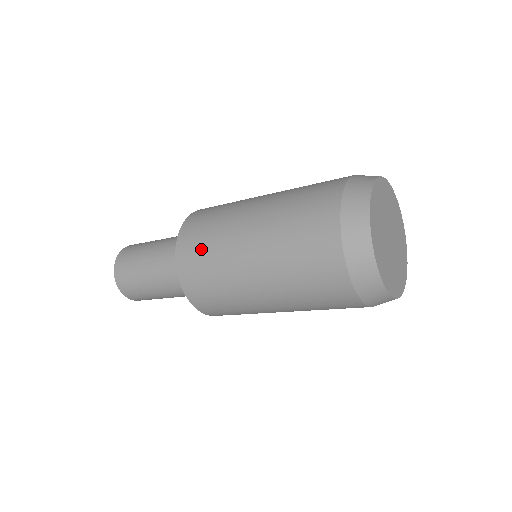
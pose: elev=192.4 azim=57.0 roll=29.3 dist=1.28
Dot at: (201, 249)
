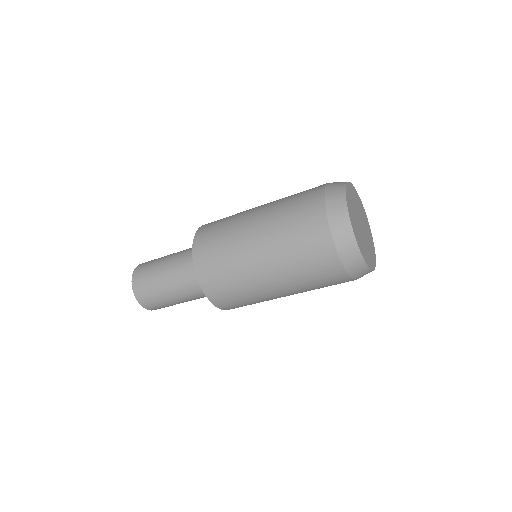
Dot at: (217, 260)
